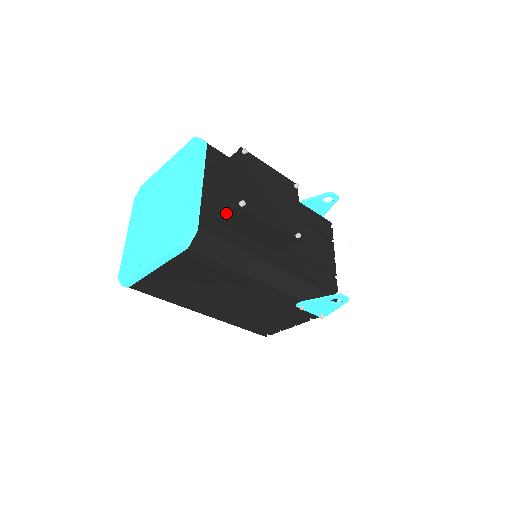
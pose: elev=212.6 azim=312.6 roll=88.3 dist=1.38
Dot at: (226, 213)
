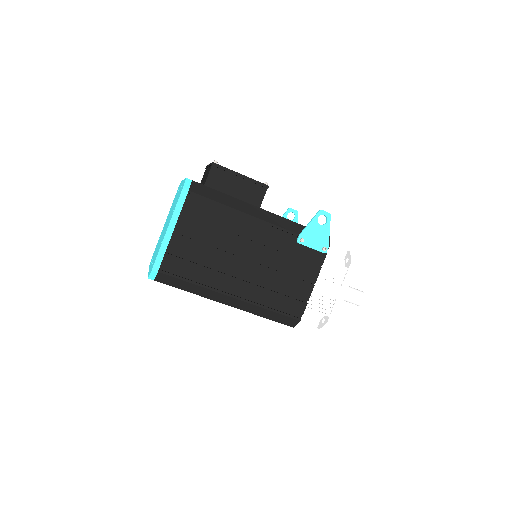
Dot at: (208, 174)
